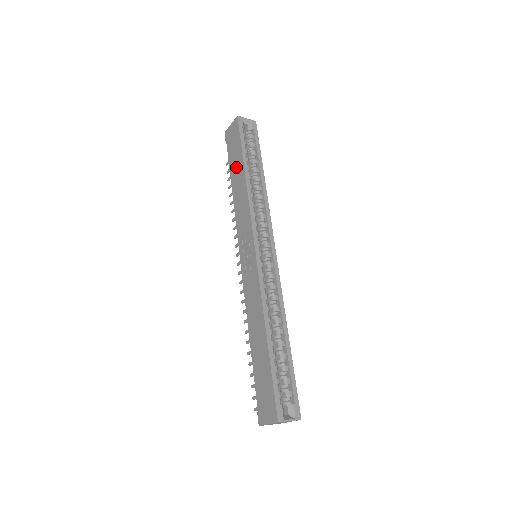
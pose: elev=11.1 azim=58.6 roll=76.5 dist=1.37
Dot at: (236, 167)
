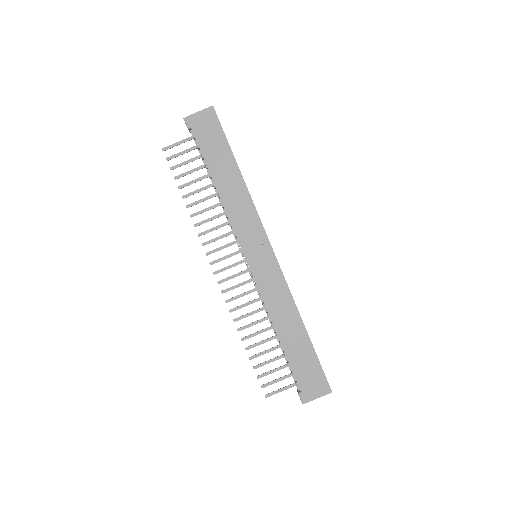
Dot at: (221, 163)
